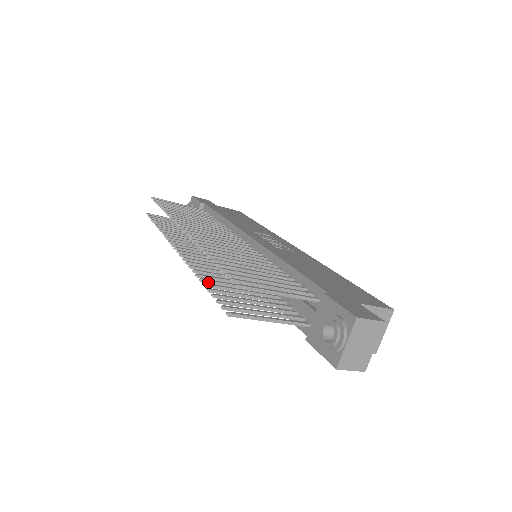
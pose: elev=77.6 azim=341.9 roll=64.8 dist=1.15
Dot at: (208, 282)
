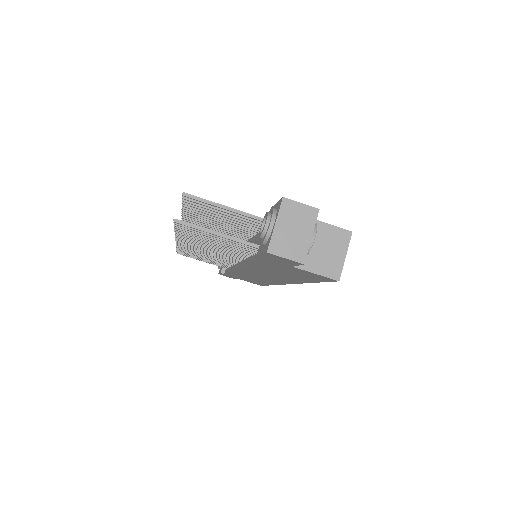
Dot at: (183, 234)
